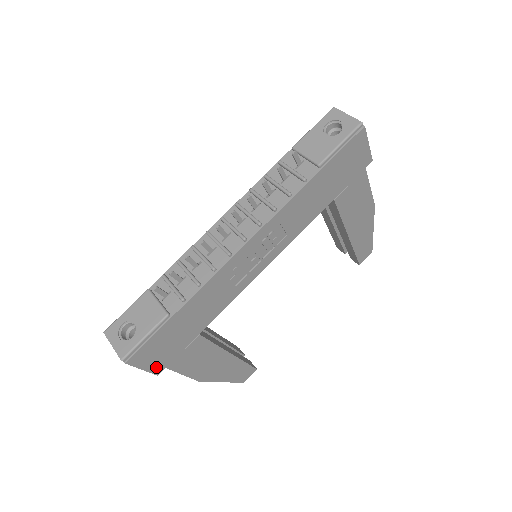
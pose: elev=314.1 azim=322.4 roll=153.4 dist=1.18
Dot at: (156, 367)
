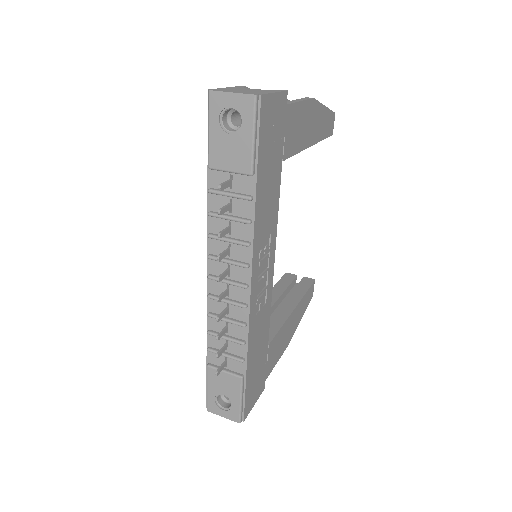
Dot at: (260, 390)
